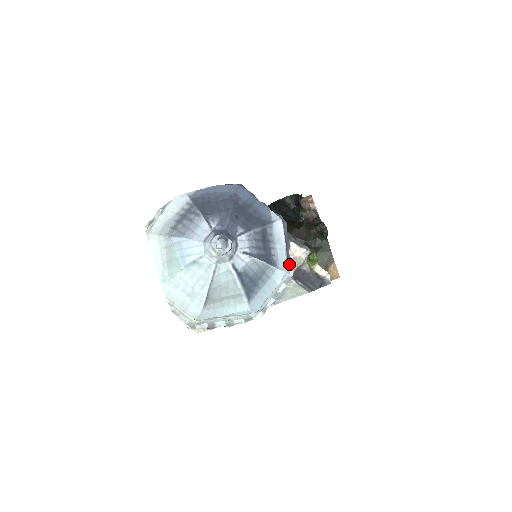
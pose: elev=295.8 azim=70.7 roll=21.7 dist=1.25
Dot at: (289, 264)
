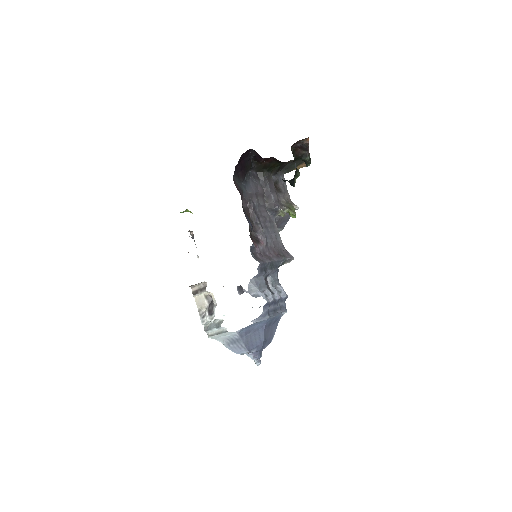
Dot at: occluded
